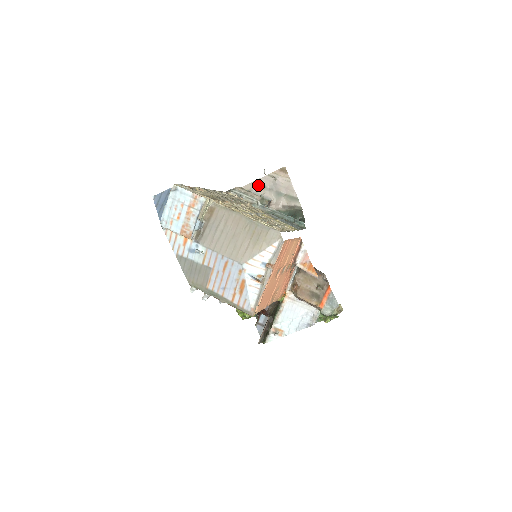
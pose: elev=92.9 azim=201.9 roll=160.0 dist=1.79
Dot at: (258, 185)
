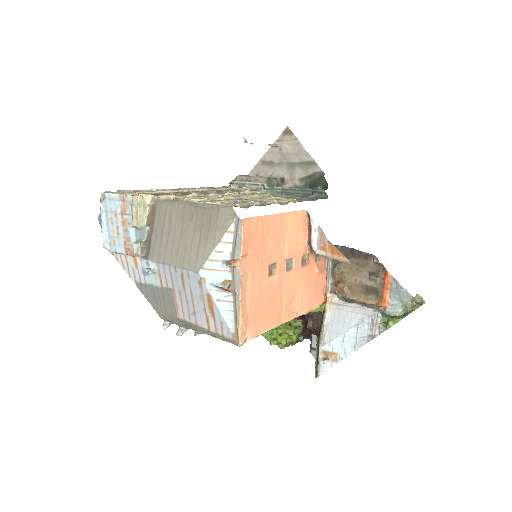
Dot at: (264, 164)
